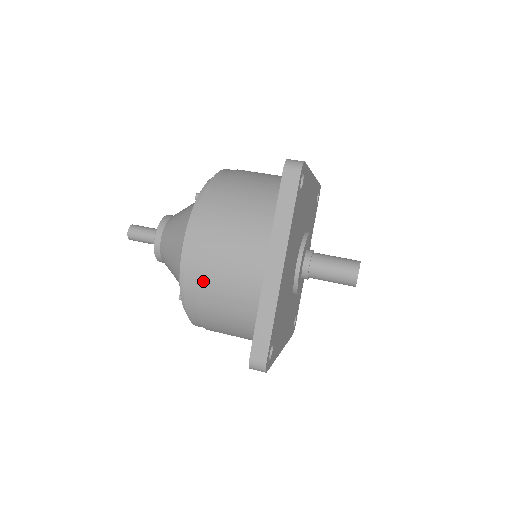
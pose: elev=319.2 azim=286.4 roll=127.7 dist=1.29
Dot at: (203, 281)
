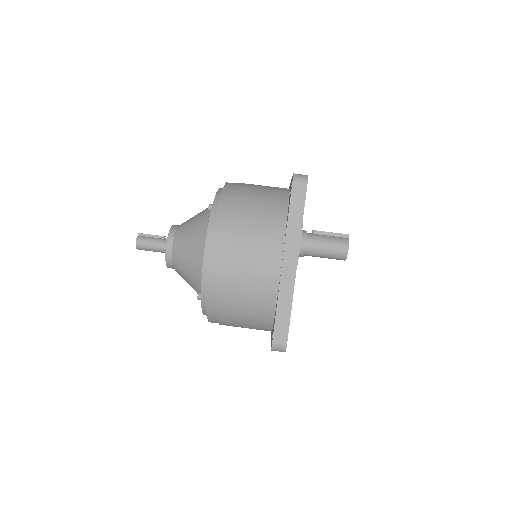
Dot at: occluded
